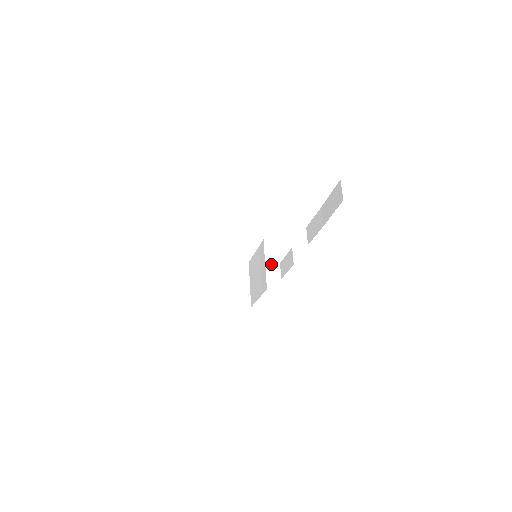
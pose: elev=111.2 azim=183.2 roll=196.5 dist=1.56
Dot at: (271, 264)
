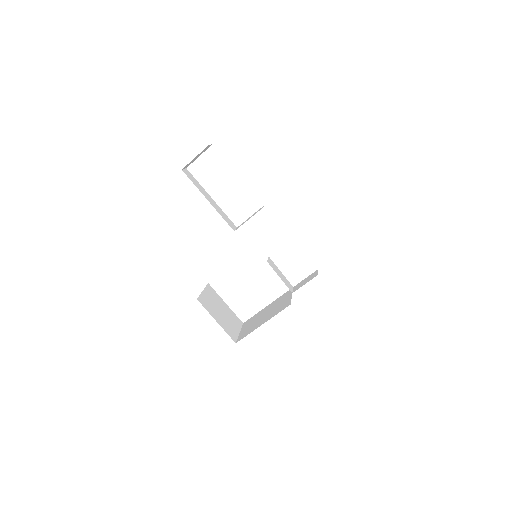
Dot at: (311, 275)
